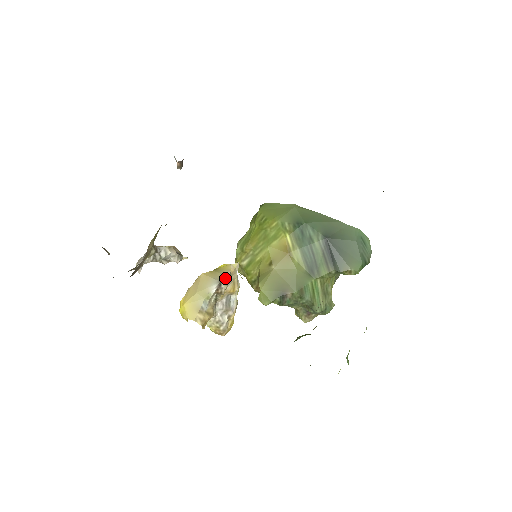
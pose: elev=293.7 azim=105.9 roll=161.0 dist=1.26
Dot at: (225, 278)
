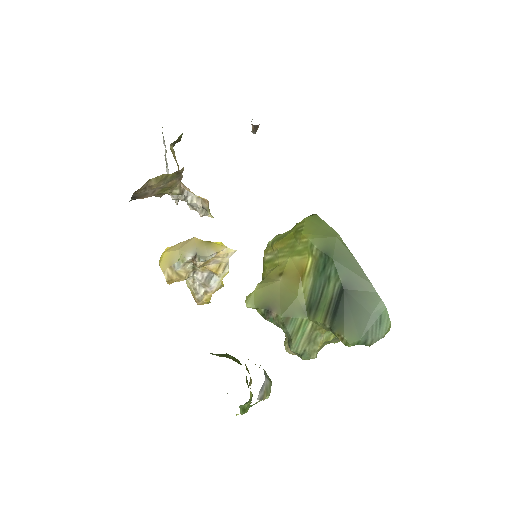
Dot at: (203, 254)
